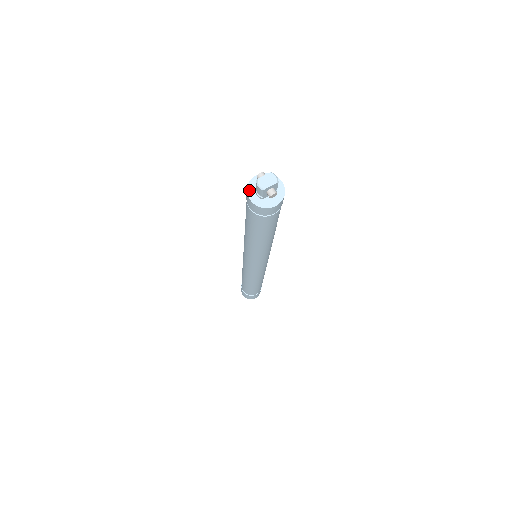
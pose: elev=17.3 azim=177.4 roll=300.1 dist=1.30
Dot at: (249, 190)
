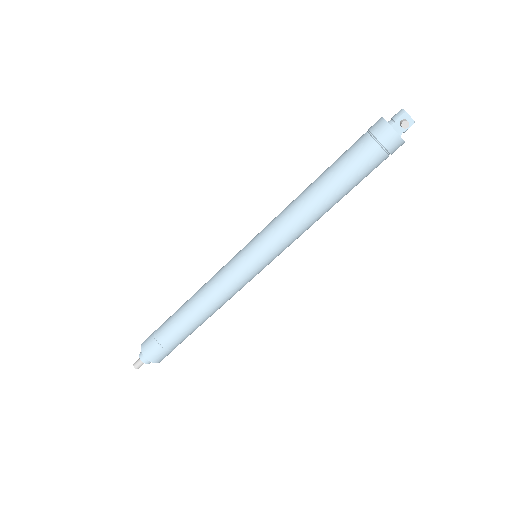
Dot at: occluded
